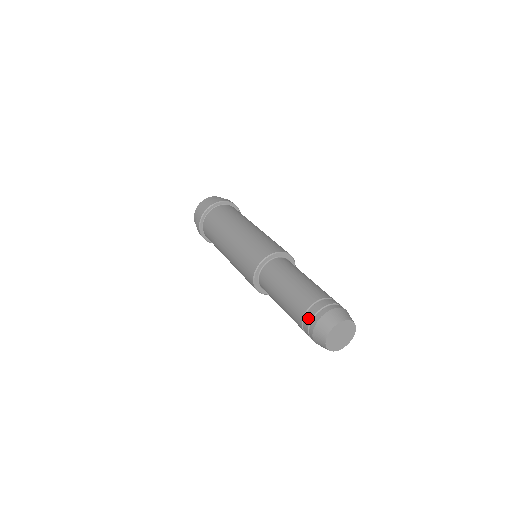
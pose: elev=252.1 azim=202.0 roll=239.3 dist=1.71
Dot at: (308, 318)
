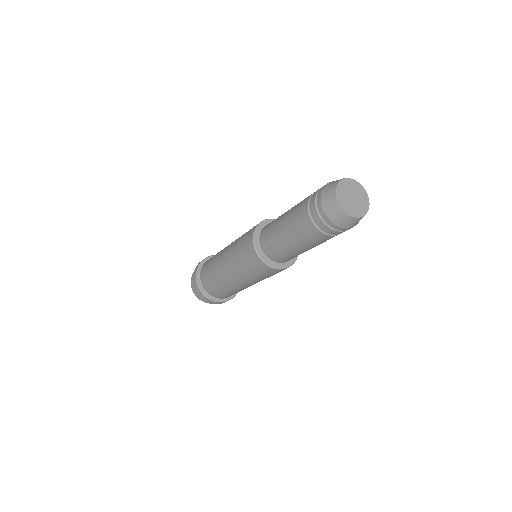
Dot at: (314, 213)
